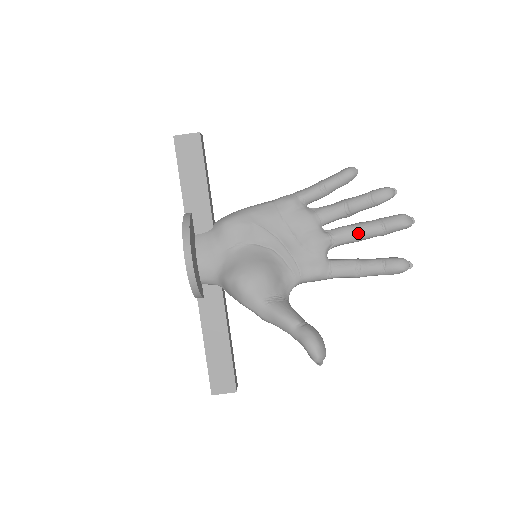
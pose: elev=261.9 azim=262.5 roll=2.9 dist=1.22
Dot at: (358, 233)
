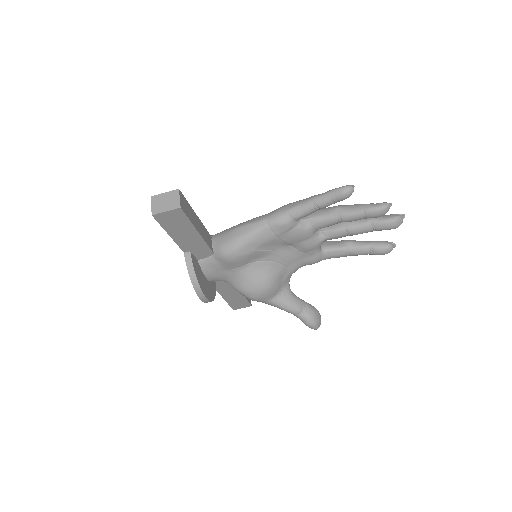
Dot at: (350, 234)
